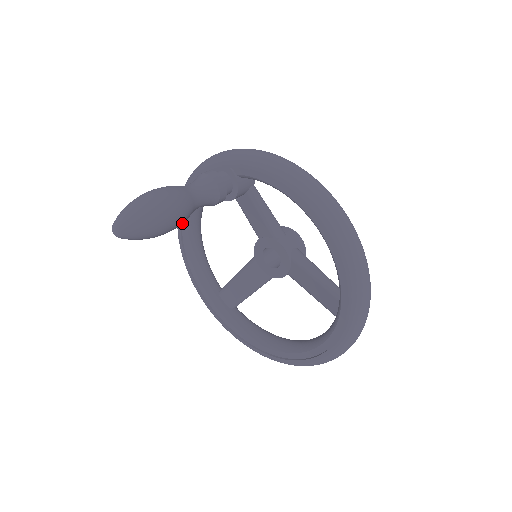
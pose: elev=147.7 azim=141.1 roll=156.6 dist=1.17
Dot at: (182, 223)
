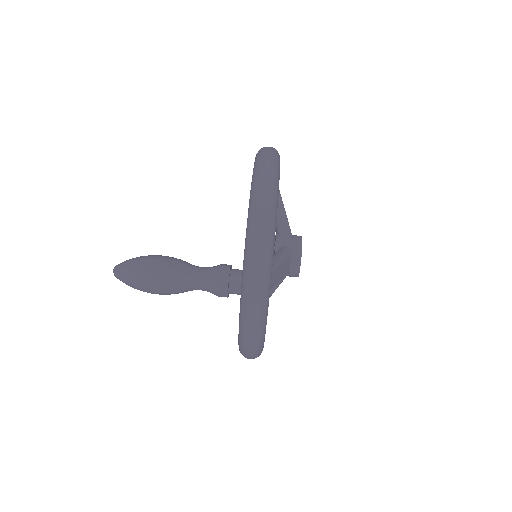
Dot at: occluded
